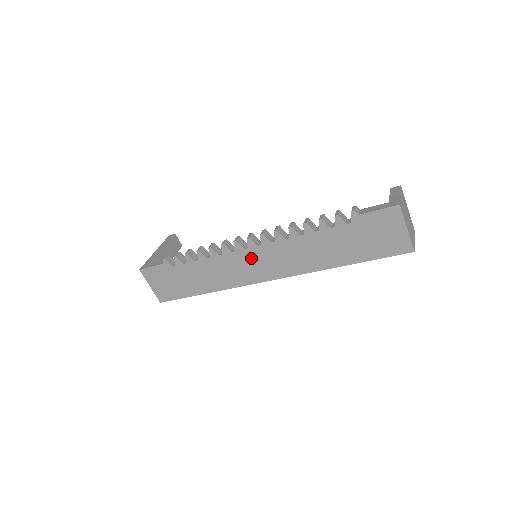
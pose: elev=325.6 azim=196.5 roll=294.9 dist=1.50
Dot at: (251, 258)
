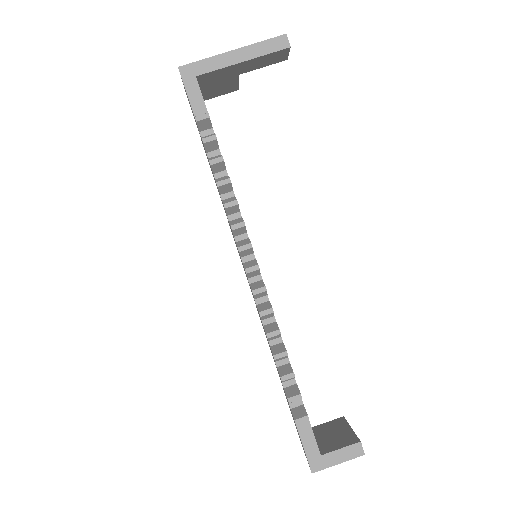
Dot at: occluded
